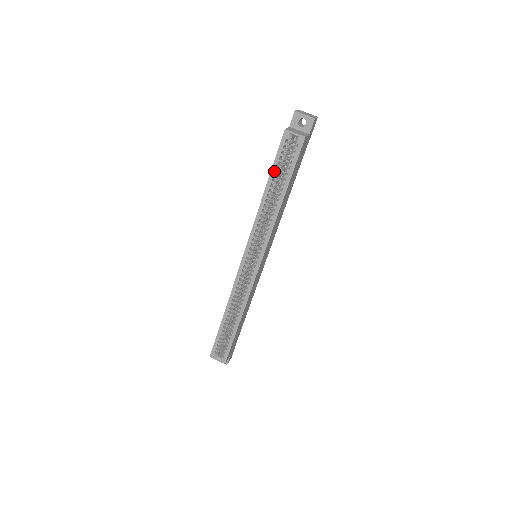
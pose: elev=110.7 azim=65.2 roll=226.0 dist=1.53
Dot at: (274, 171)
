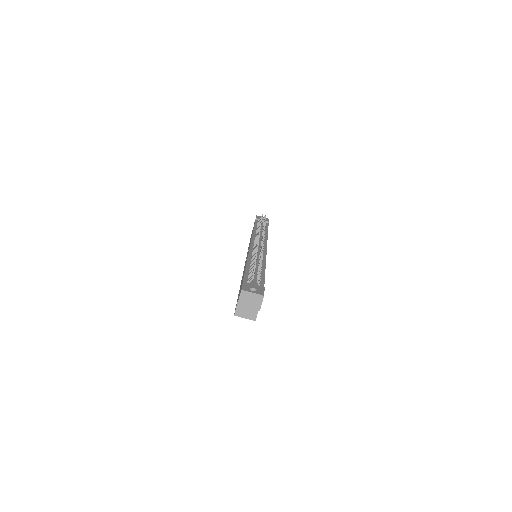
Dot at: occluded
